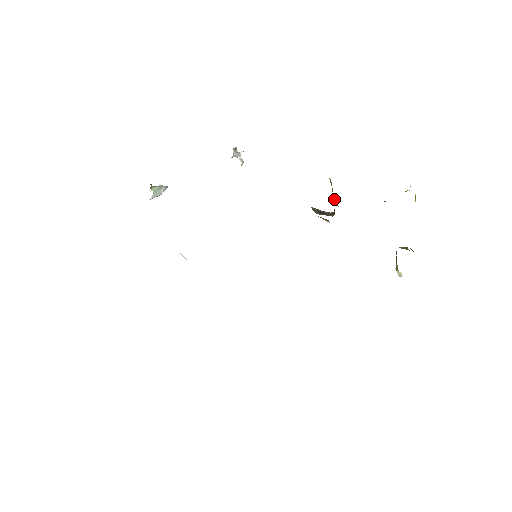
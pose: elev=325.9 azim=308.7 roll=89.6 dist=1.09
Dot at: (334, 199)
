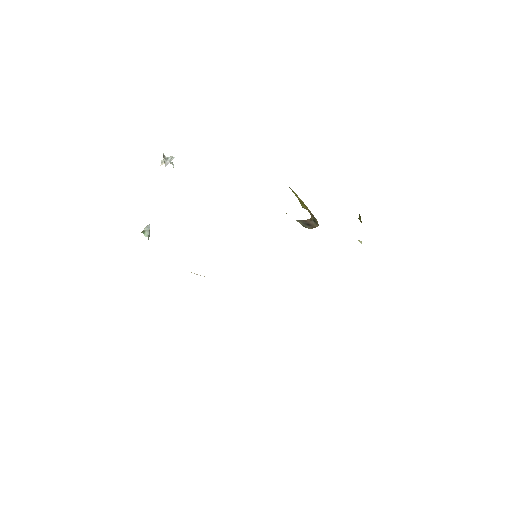
Dot at: (306, 208)
